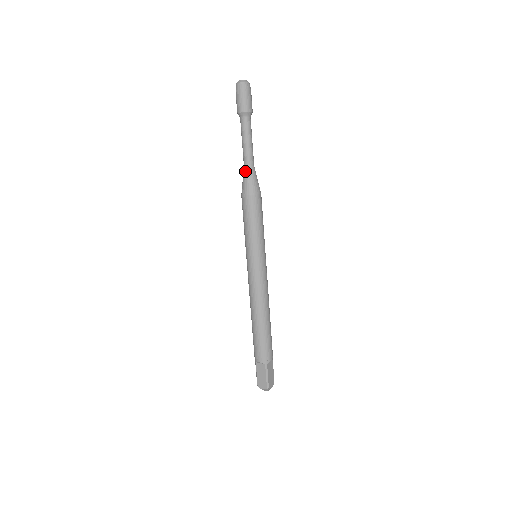
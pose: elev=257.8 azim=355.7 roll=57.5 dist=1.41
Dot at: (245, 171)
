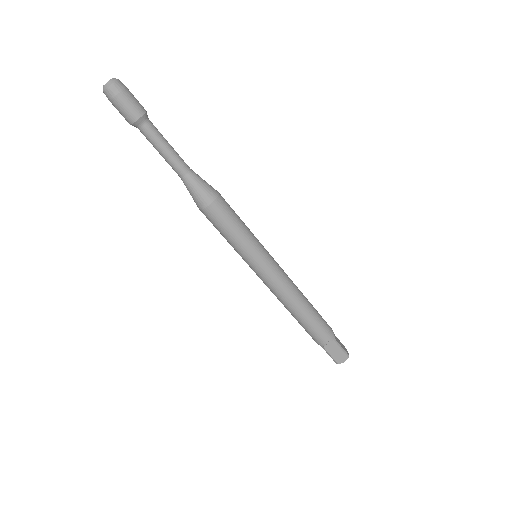
Dot at: (183, 182)
